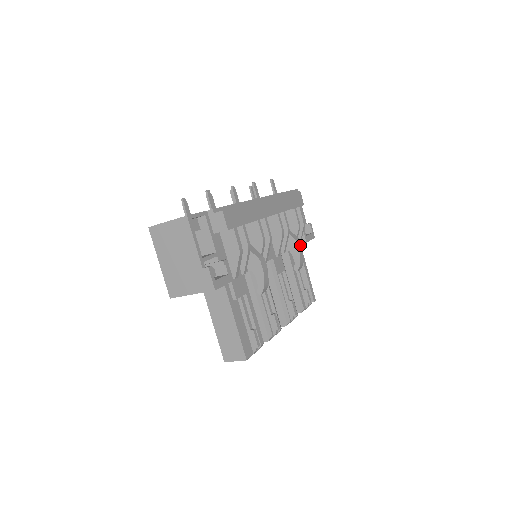
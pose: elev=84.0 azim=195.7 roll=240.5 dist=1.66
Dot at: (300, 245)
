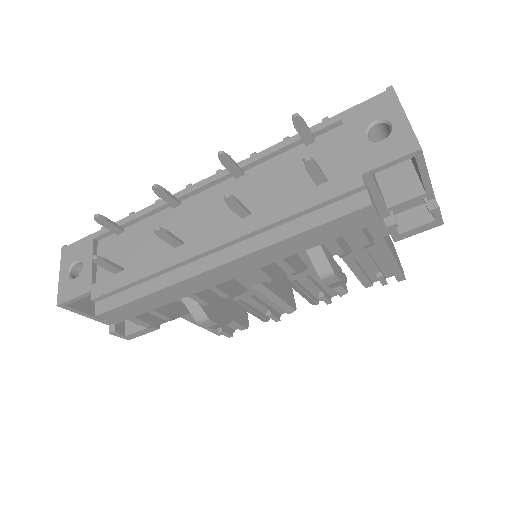
Dot at: (331, 279)
